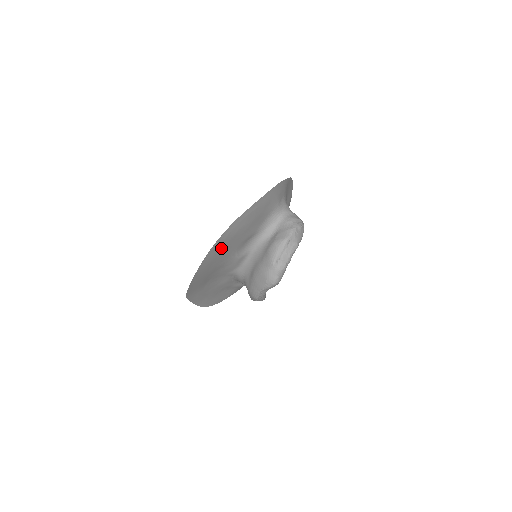
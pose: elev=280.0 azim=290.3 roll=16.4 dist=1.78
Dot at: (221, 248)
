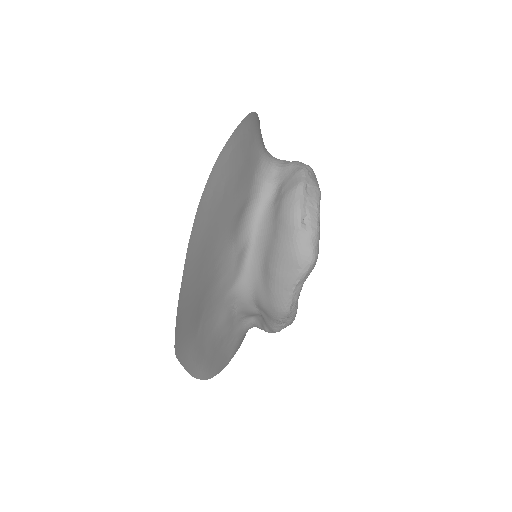
Dot at: (208, 225)
